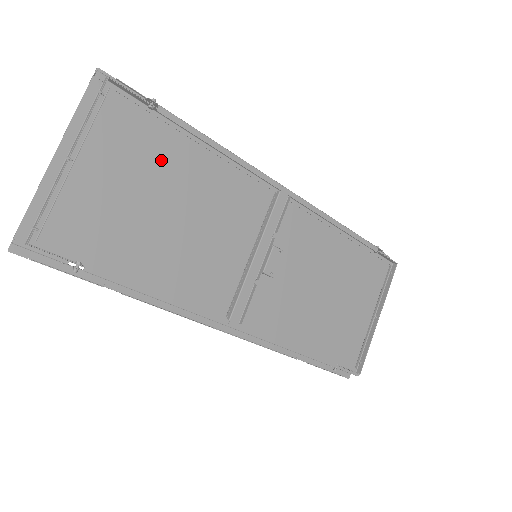
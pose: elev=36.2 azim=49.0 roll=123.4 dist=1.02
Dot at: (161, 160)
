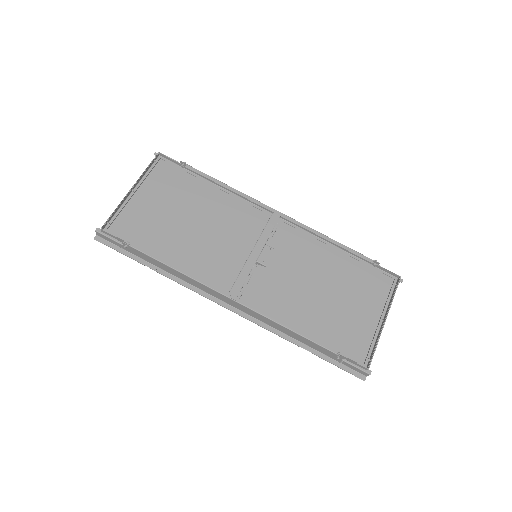
Dot at: (187, 194)
